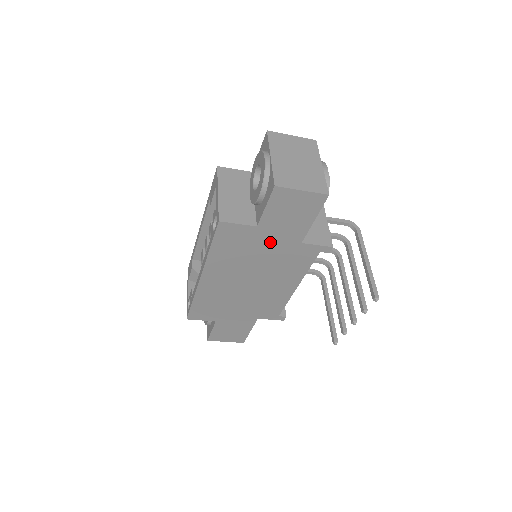
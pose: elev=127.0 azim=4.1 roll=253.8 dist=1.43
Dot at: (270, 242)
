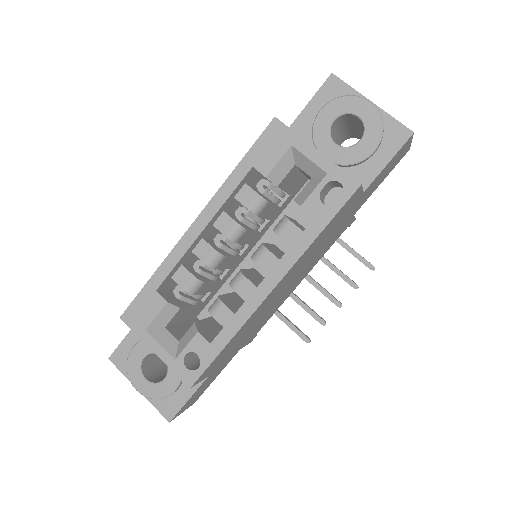
Dot at: (347, 216)
